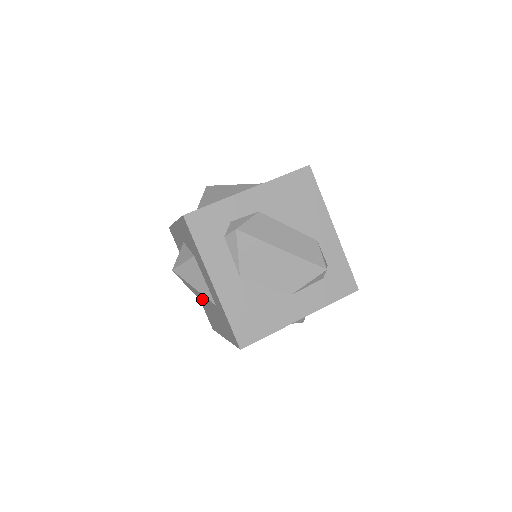
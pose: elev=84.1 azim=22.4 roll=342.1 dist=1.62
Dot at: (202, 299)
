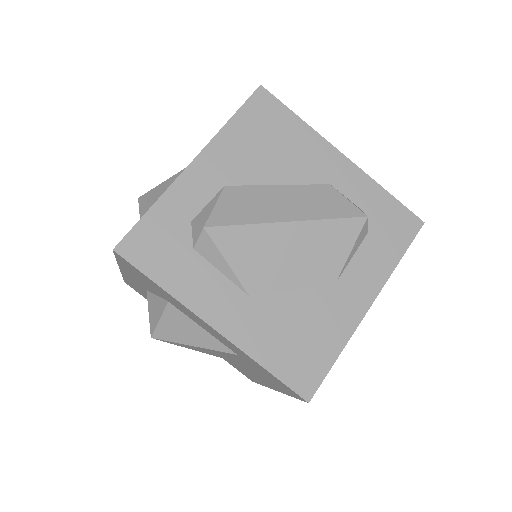
Dot at: (215, 354)
